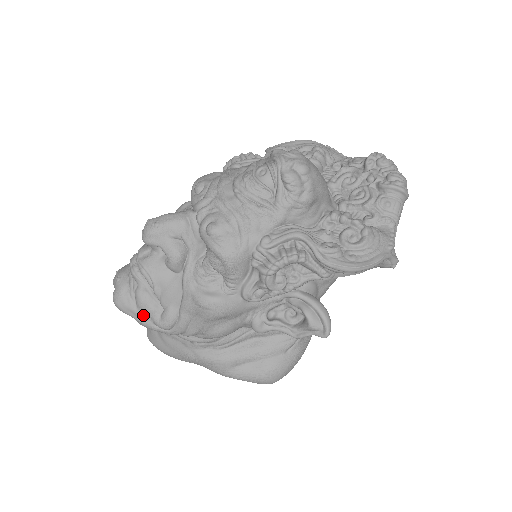
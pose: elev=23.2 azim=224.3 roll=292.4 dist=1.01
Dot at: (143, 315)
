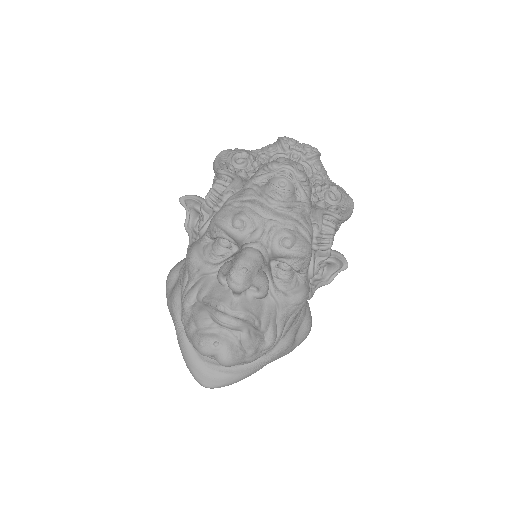
Dot at: (254, 351)
